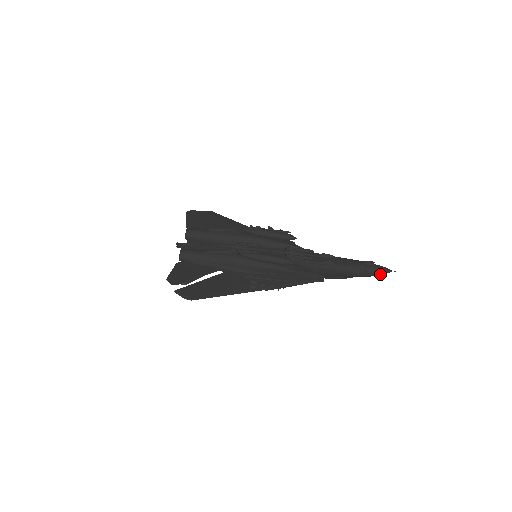
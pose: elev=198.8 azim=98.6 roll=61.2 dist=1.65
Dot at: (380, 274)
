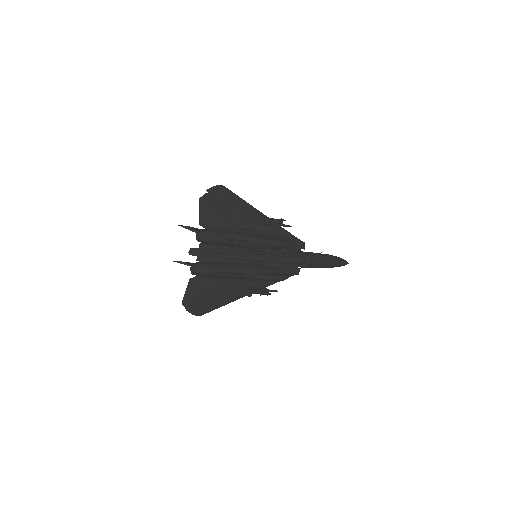
Dot at: (339, 266)
